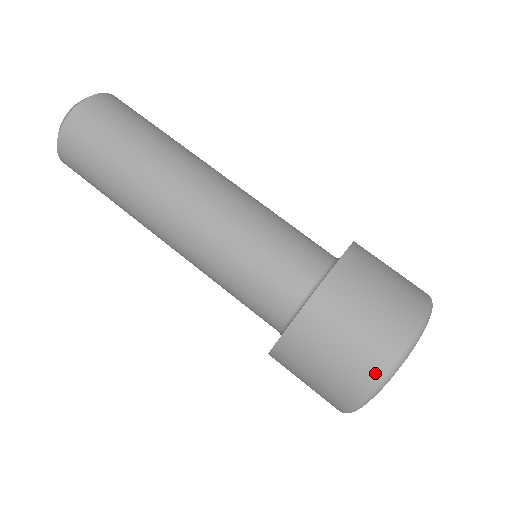
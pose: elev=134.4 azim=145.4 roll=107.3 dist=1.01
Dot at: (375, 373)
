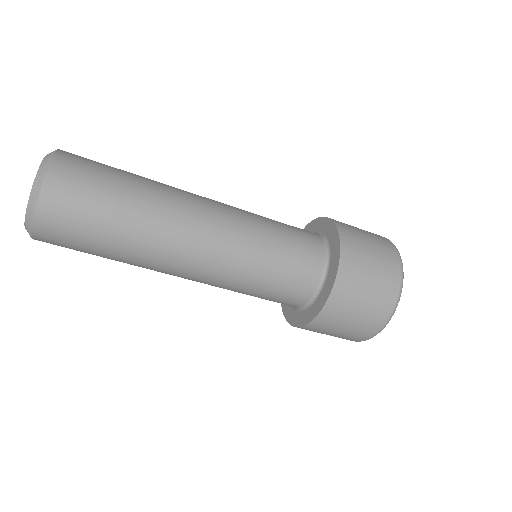
Dot at: (392, 247)
